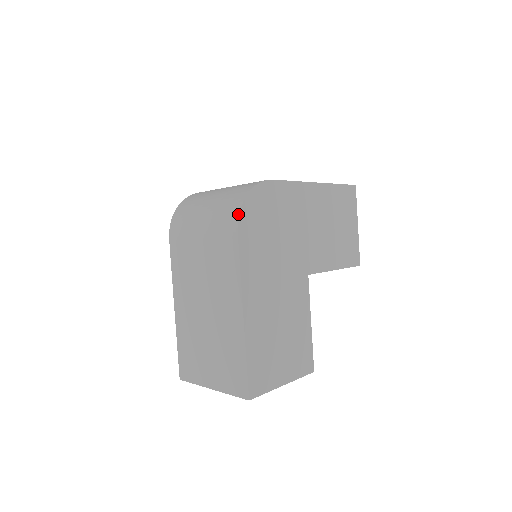
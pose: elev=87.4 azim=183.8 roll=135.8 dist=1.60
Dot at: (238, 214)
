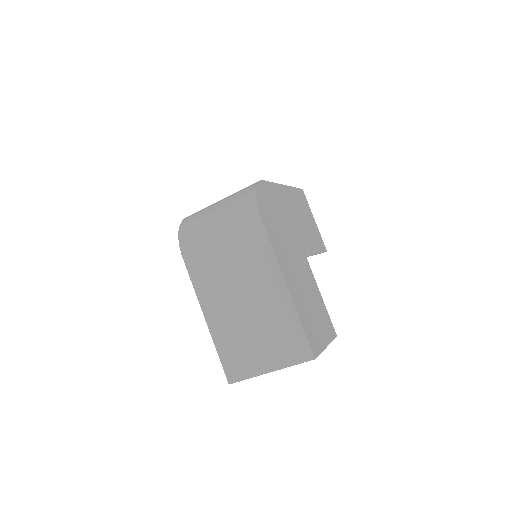
Dot at: (256, 206)
